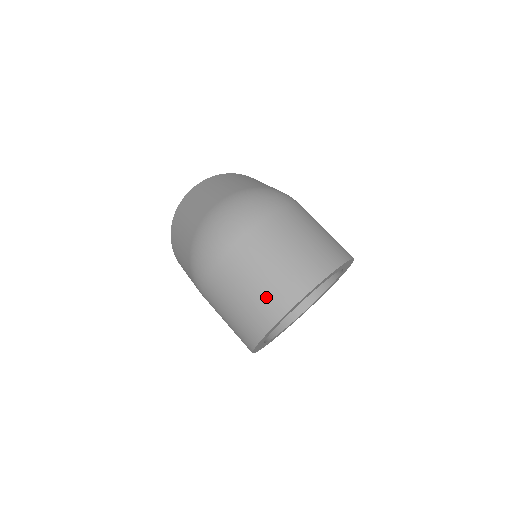
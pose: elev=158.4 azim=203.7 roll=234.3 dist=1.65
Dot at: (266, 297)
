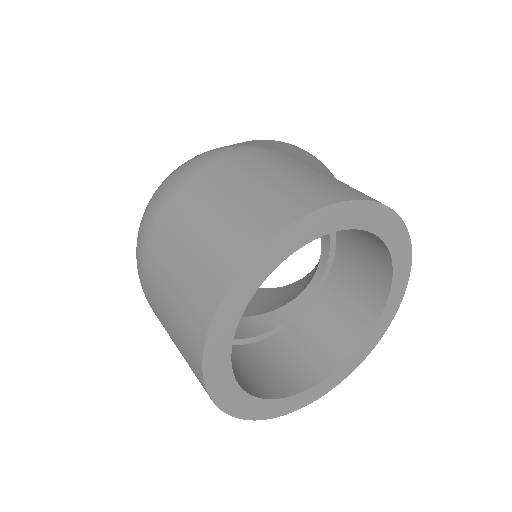
Dot at: (182, 338)
